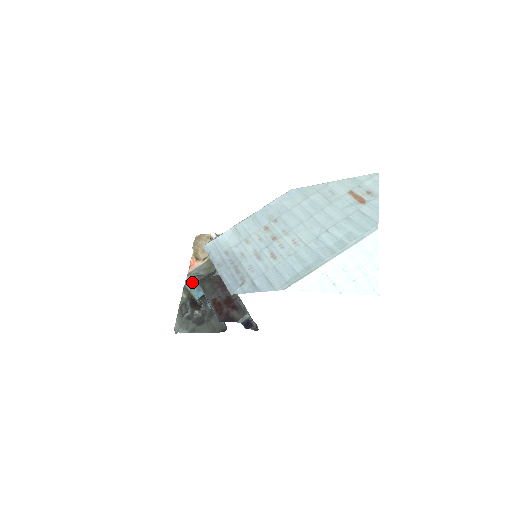
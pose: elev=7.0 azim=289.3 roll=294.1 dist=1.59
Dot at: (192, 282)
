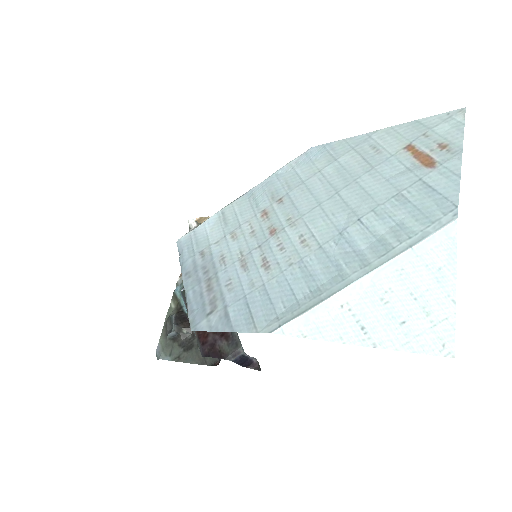
Dot at: (183, 286)
